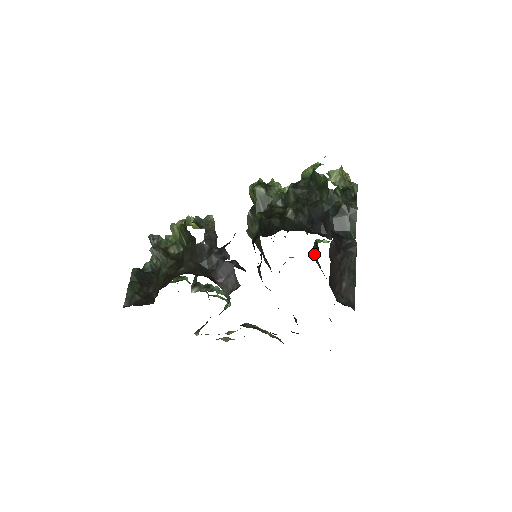
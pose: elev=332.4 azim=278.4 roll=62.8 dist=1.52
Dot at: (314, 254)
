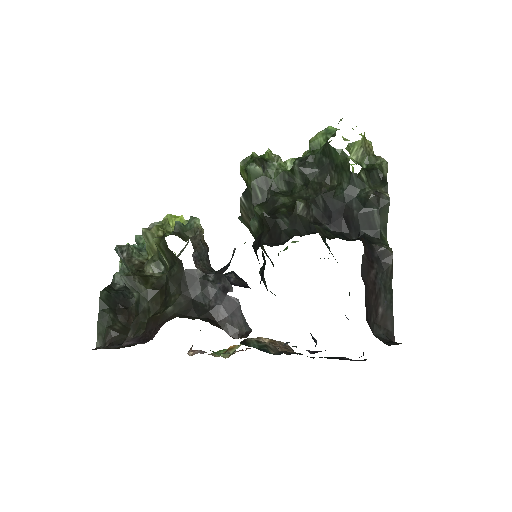
Dot at: occluded
